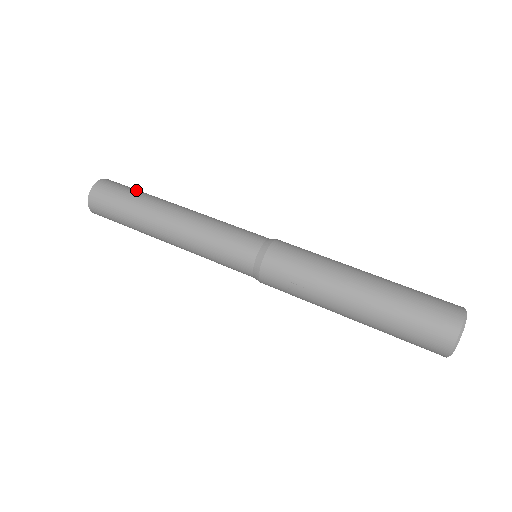
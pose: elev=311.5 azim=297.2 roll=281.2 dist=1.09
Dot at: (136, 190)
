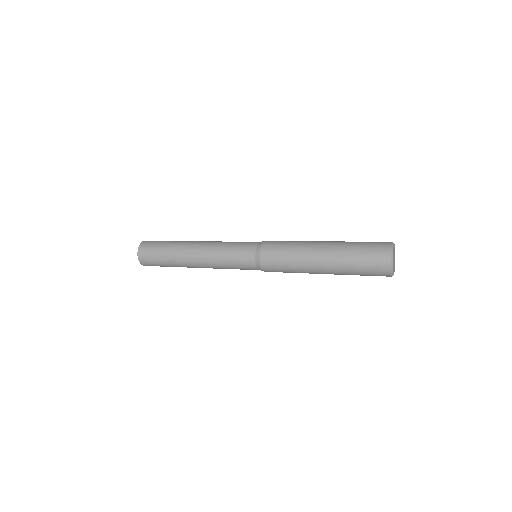
Dot at: occluded
